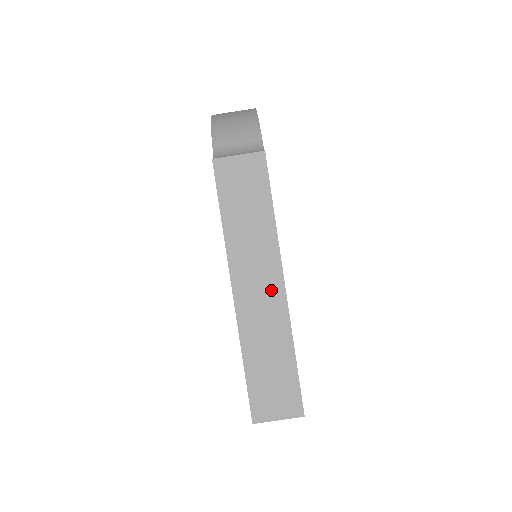
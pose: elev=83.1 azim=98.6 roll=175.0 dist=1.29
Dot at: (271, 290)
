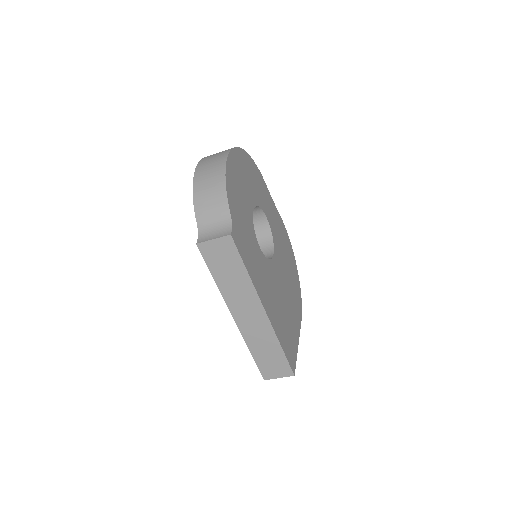
Dot at: (257, 315)
